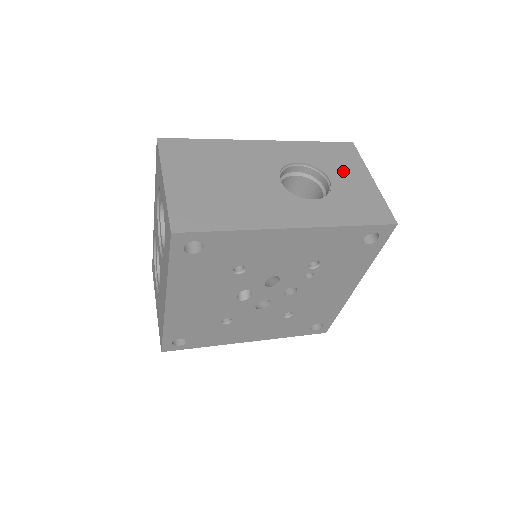
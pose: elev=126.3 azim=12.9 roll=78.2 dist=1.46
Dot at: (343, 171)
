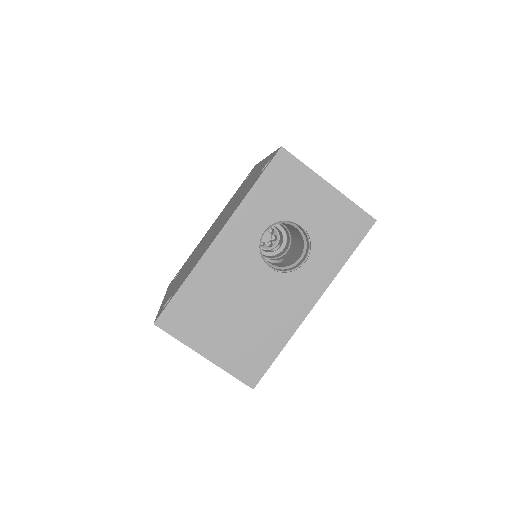
Dot at: (302, 201)
